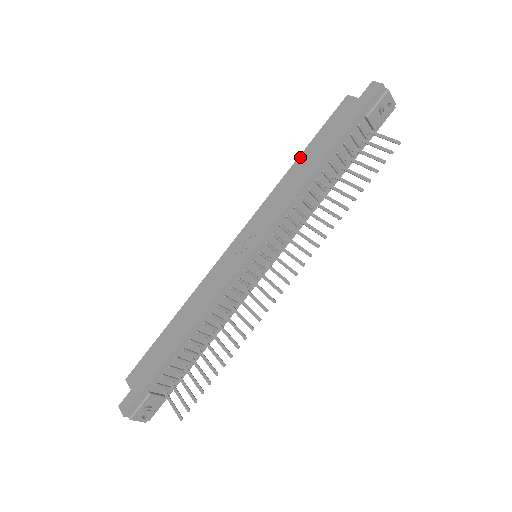
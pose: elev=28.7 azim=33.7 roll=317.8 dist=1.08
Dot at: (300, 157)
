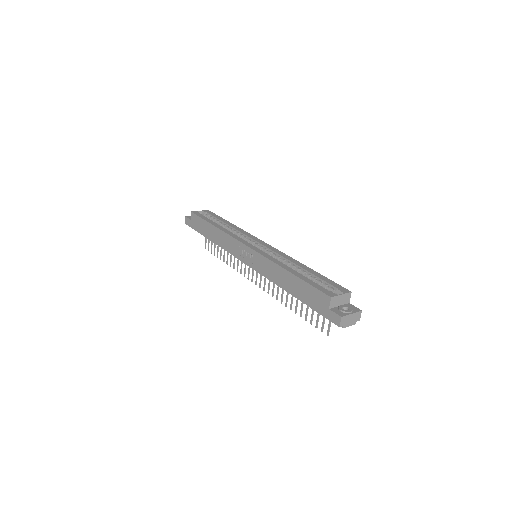
Dot at: (290, 274)
